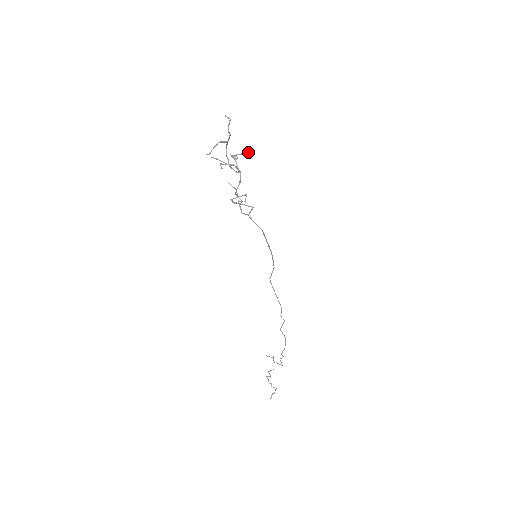
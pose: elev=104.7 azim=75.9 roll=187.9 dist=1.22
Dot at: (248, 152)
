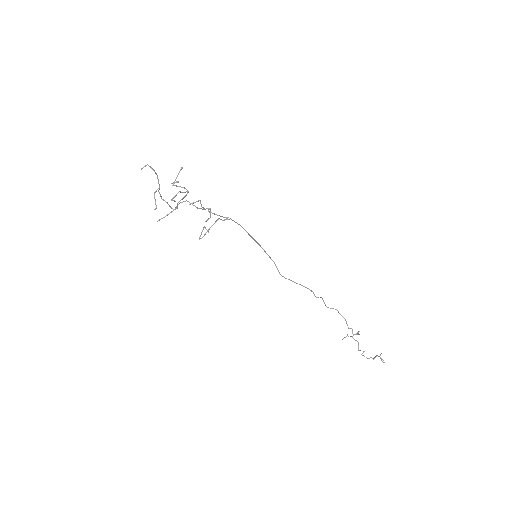
Dot at: (180, 169)
